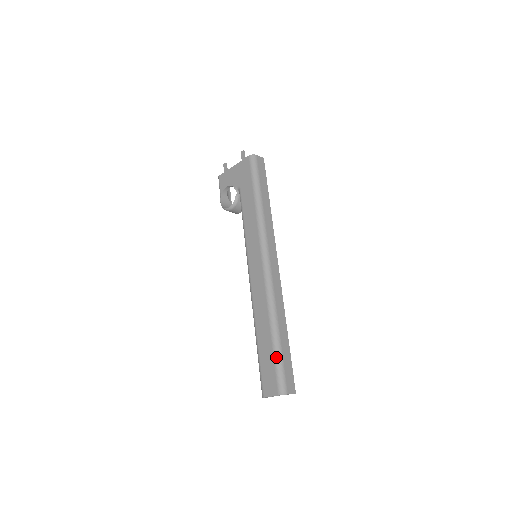
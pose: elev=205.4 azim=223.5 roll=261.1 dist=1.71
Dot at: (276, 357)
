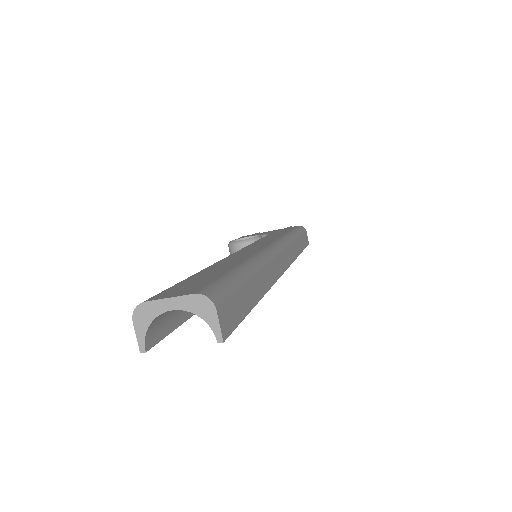
Dot at: (232, 274)
